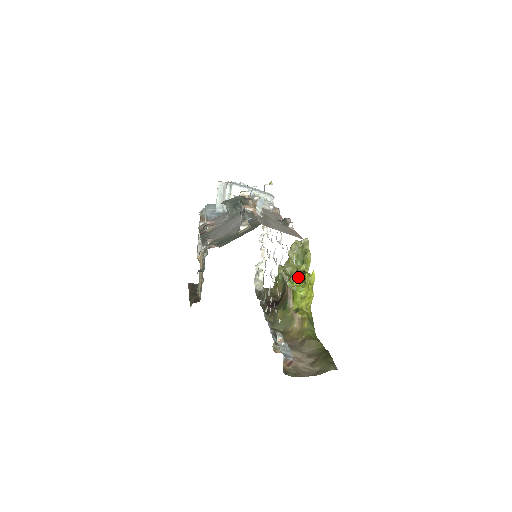
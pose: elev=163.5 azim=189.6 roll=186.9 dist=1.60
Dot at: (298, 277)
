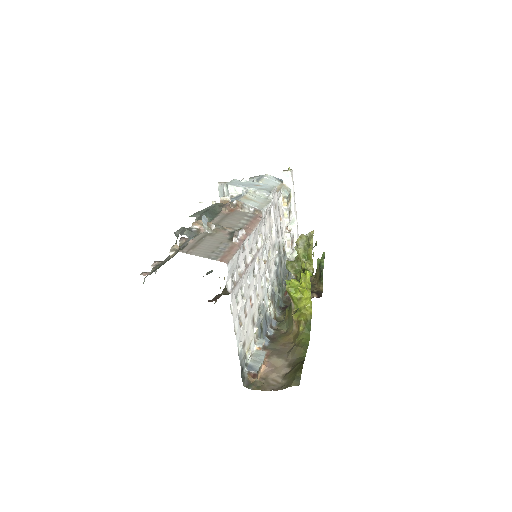
Dot at: occluded
